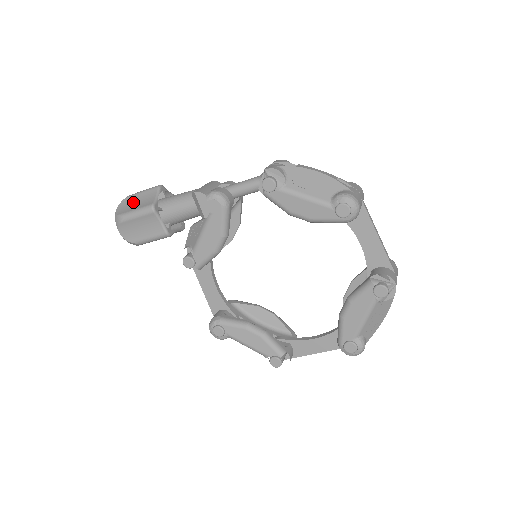
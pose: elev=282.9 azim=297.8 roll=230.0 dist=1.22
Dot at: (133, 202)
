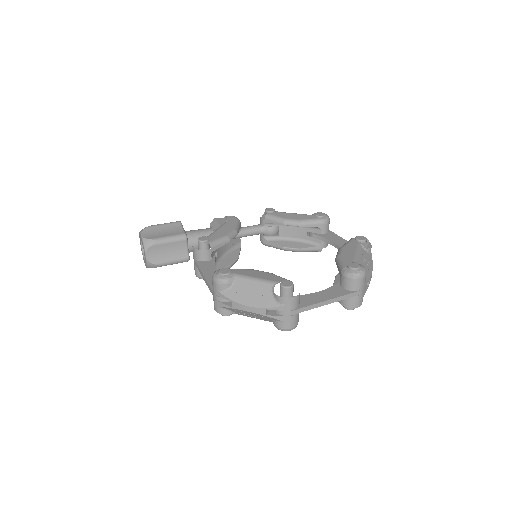
Dot at: occluded
